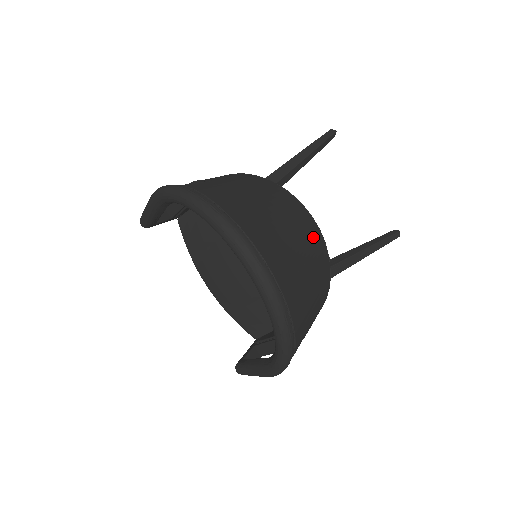
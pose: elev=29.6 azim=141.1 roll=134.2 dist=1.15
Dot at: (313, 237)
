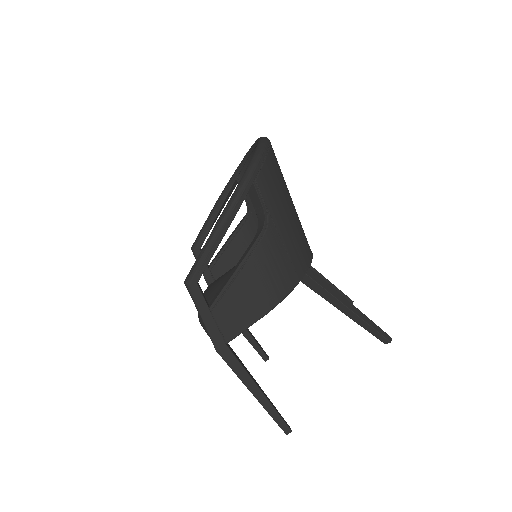
Dot at: (304, 233)
